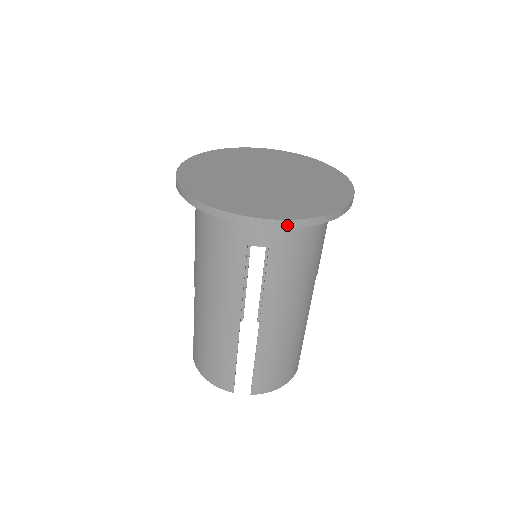
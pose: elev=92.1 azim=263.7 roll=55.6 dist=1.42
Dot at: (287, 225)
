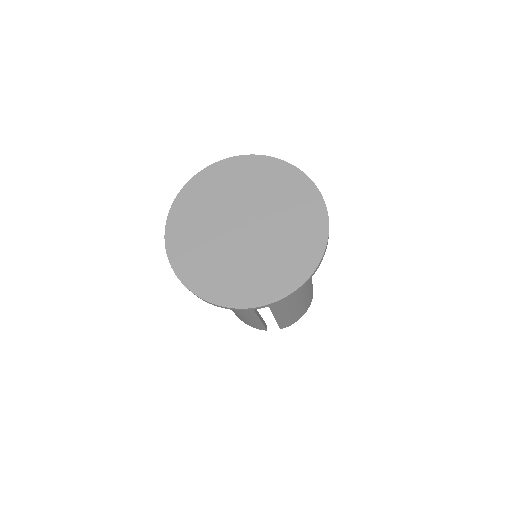
Dot at: (273, 304)
